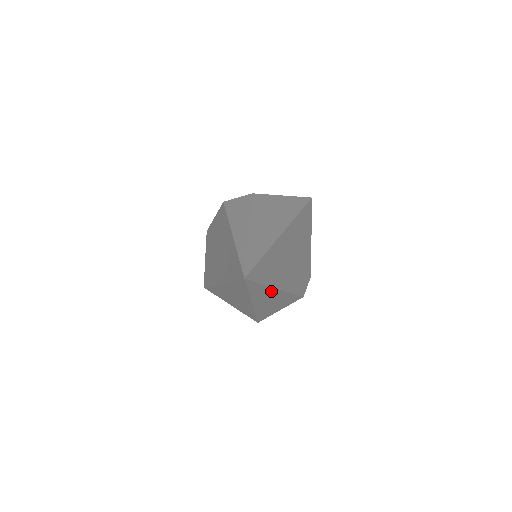
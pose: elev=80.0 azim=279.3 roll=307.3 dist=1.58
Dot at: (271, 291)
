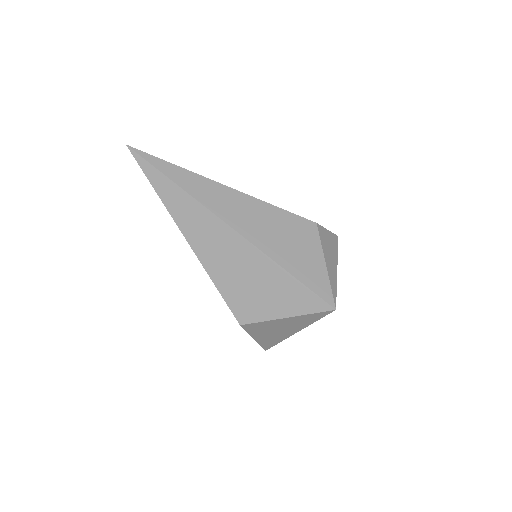
Dot at: (213, 187)
